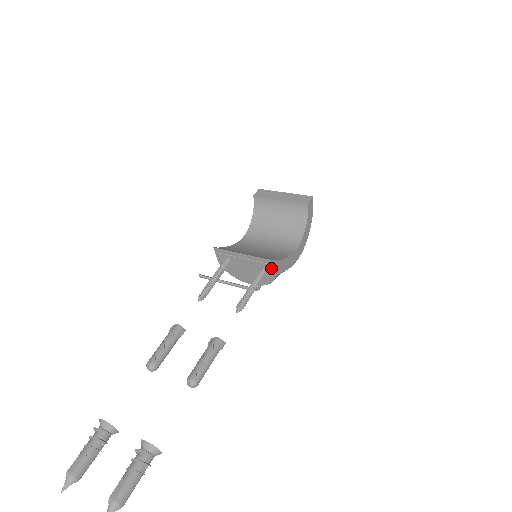
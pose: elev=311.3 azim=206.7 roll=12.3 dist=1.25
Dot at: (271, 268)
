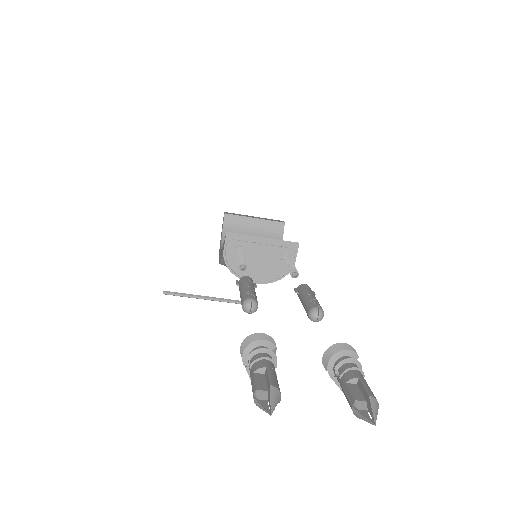
Dot at: (294, 254)
